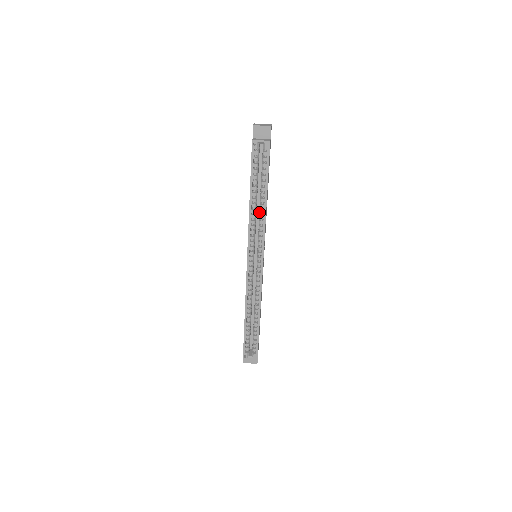
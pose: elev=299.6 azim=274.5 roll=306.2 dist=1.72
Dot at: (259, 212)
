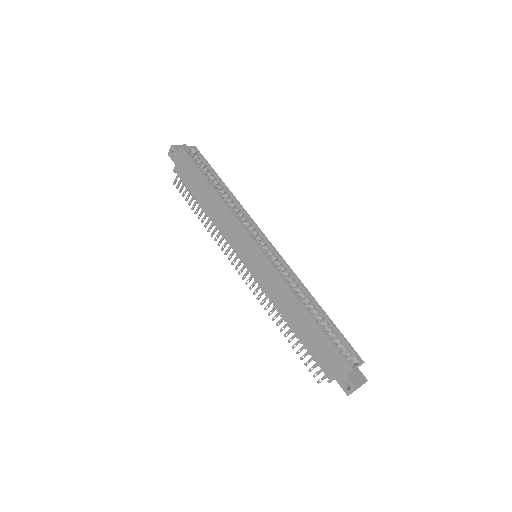
Dot at: (229, 202)
